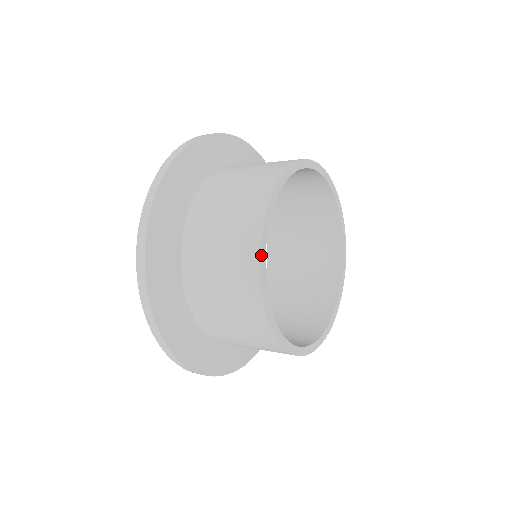
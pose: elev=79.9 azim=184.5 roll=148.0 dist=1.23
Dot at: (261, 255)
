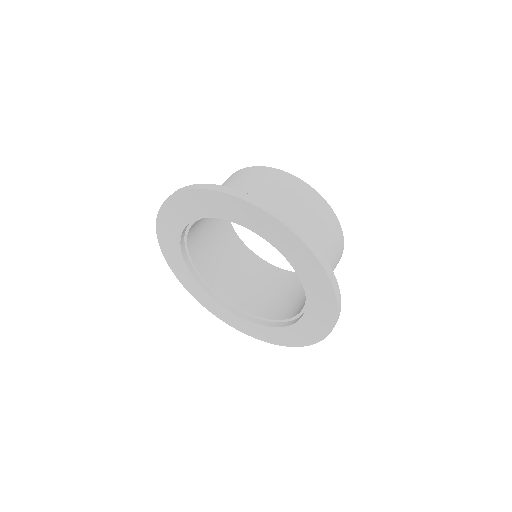
Dot at: (267, 168)
